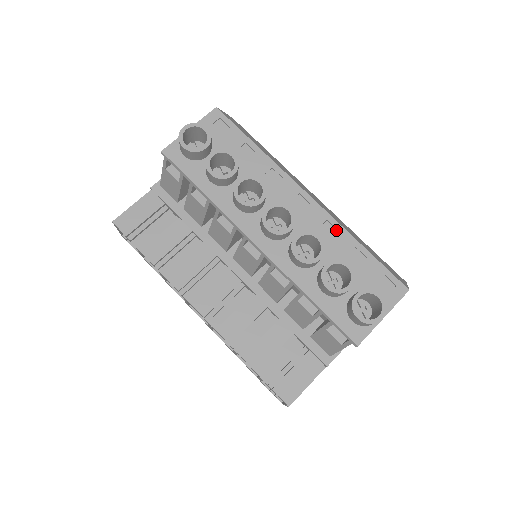
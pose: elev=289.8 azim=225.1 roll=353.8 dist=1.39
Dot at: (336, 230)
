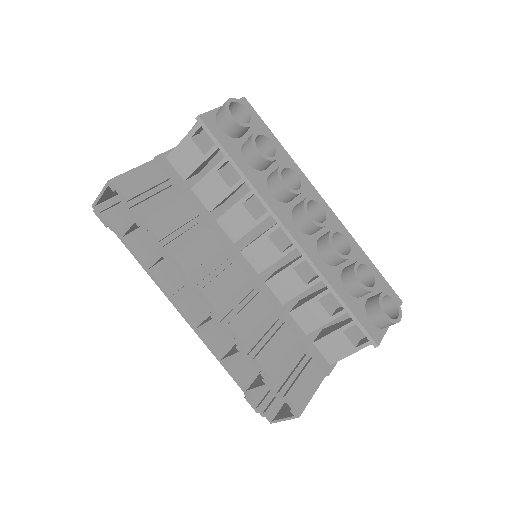
Dot at: occluded
